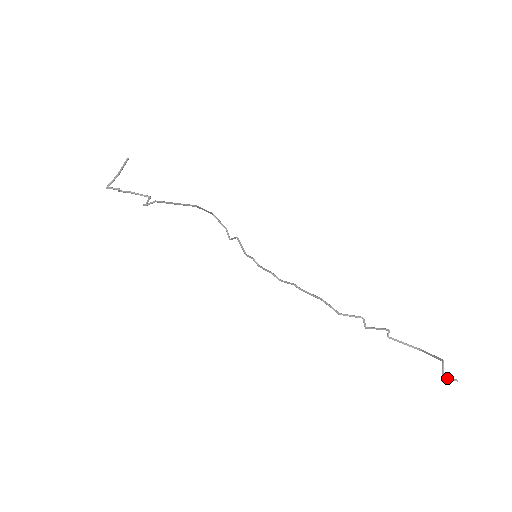
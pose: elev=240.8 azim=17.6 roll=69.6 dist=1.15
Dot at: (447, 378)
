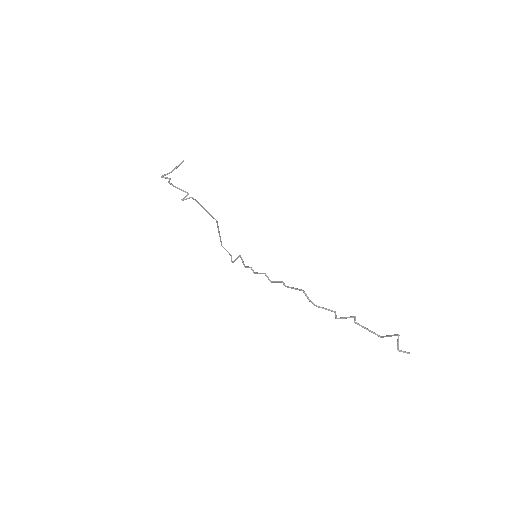
Dot at: (401, 350)
